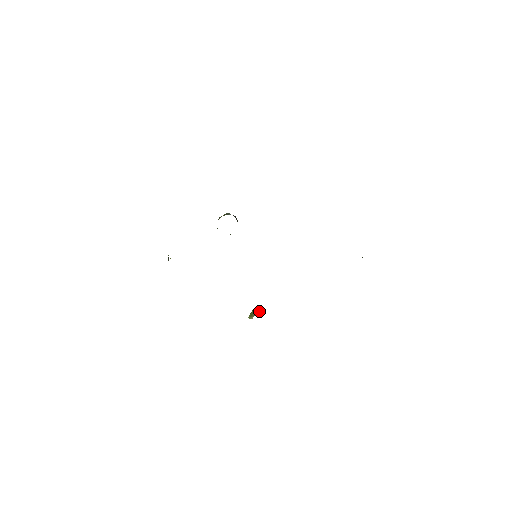
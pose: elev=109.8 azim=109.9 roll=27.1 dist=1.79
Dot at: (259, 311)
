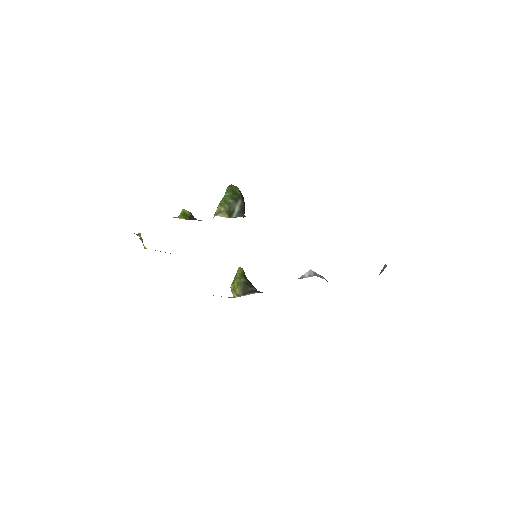
Dot at: (243, 292)
